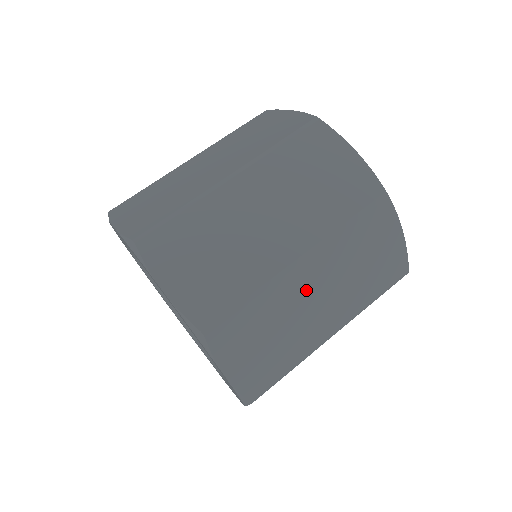
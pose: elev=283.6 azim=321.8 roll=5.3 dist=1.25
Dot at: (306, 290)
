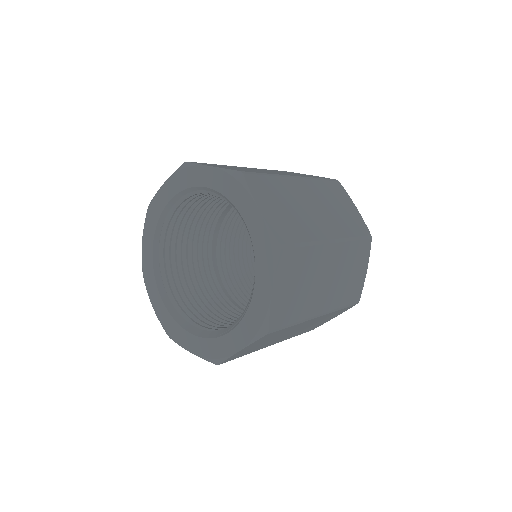
Dot at: (300, 327)
